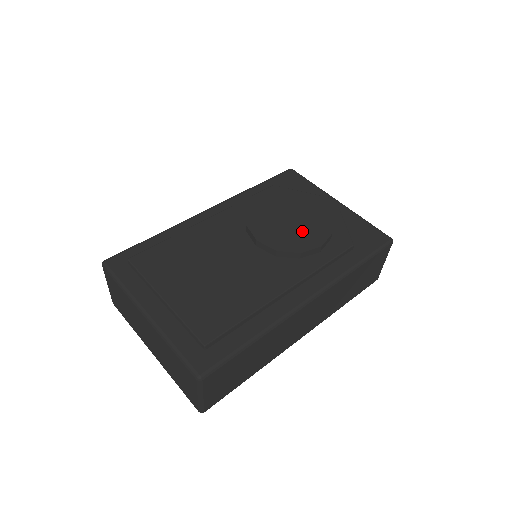
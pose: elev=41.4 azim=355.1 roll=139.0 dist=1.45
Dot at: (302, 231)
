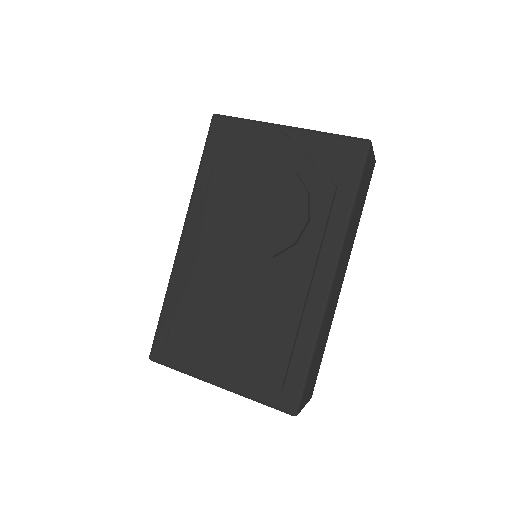
Dot at: (279, 213)
